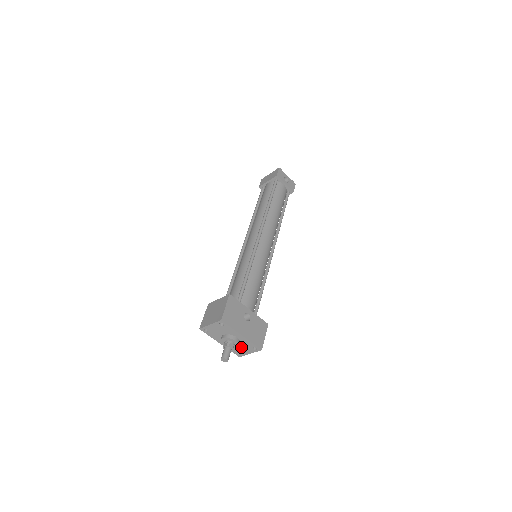
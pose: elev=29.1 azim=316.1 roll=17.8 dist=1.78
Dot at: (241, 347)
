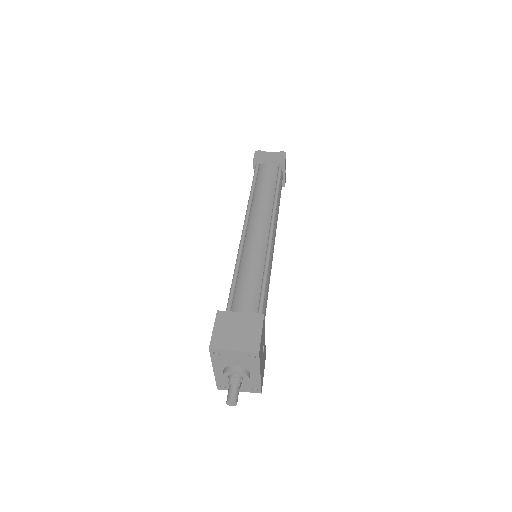
Dot at: occluded
